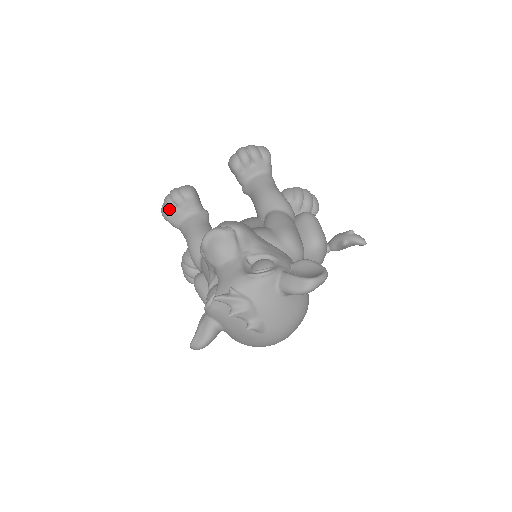
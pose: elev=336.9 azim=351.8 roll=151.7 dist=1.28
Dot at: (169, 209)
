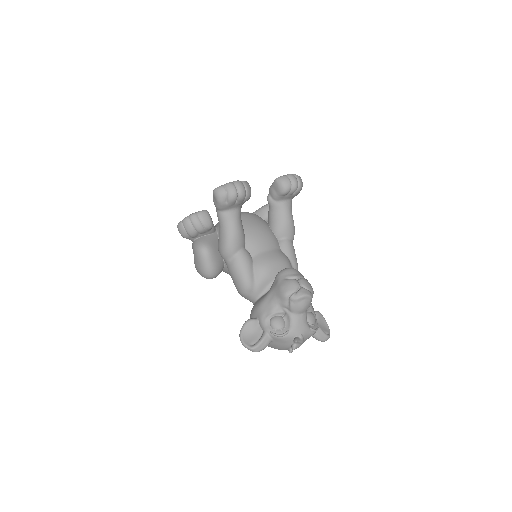
Dot at: (231, 201)
